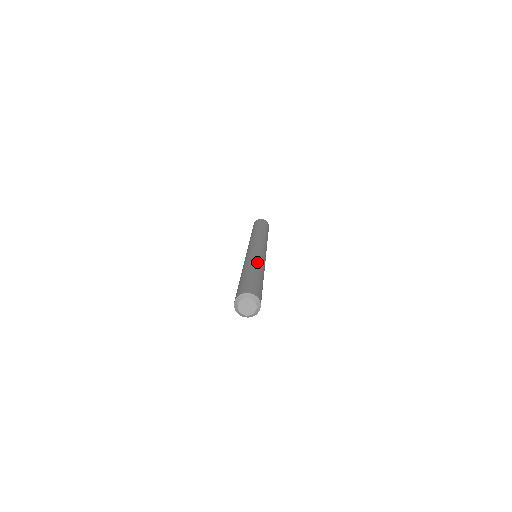
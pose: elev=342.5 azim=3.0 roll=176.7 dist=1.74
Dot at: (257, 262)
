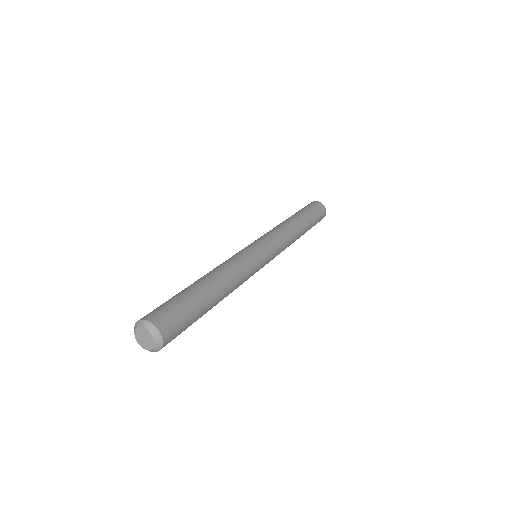
Dot at: (229, 272)
